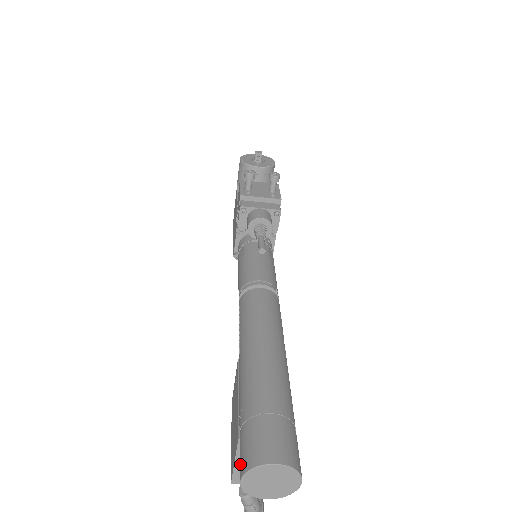
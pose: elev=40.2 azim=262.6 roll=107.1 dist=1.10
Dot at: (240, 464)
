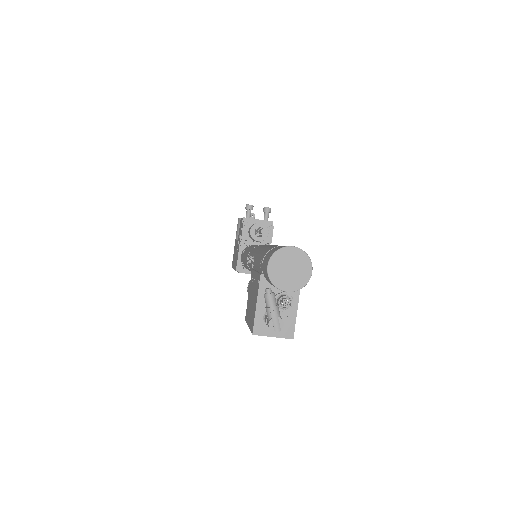
Dot at: (266, 263)
